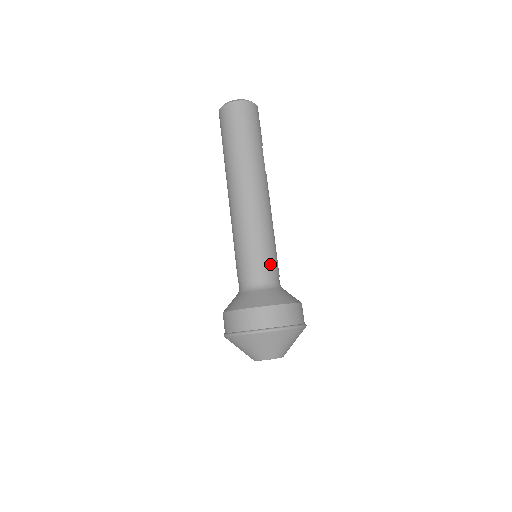
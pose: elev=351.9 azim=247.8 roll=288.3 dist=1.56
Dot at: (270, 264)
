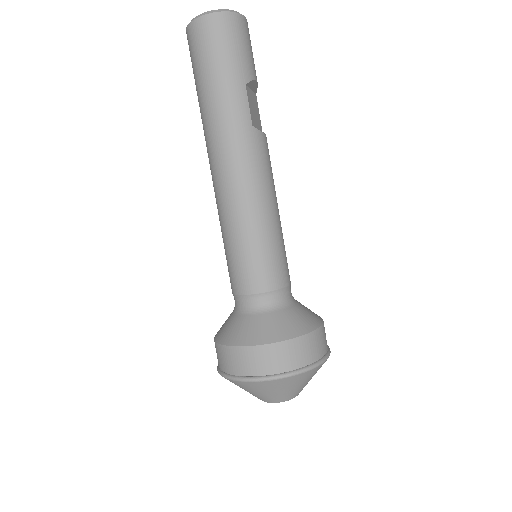
Dot at: (259, 276)
